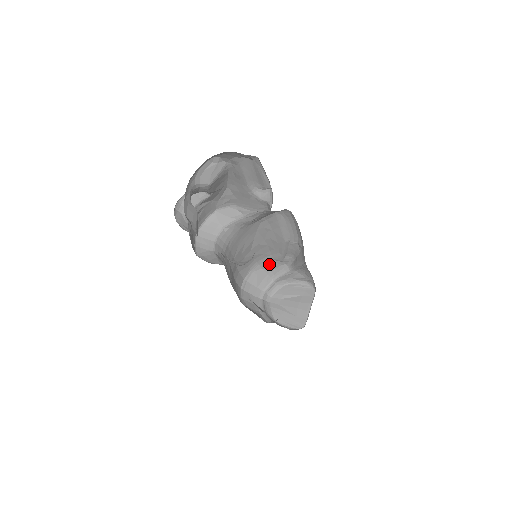
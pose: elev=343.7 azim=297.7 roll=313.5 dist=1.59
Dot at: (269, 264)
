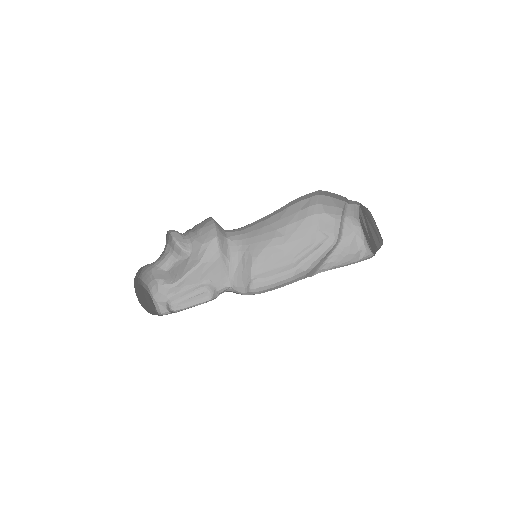
Dot at: occluded
